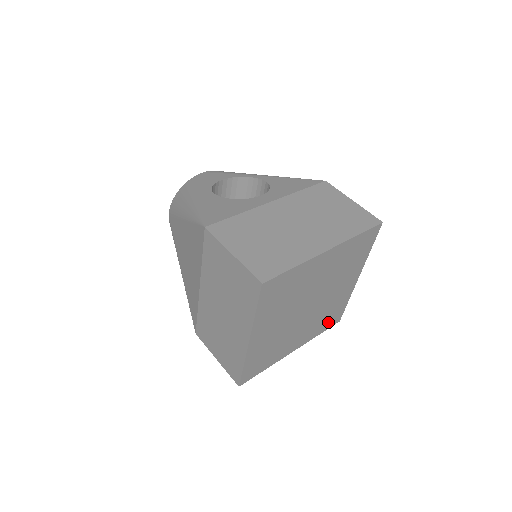
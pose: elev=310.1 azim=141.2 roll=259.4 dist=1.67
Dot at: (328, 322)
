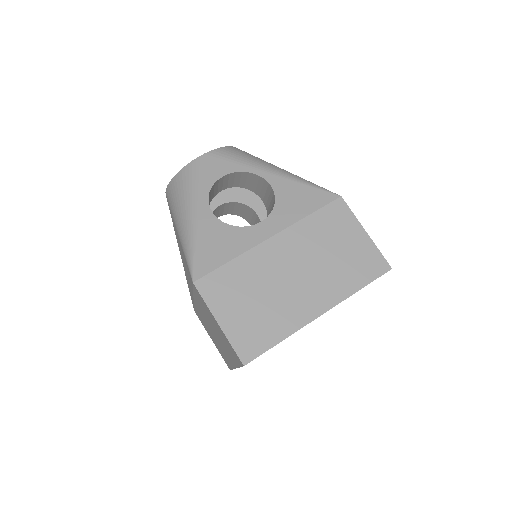
Dot at: occluded
